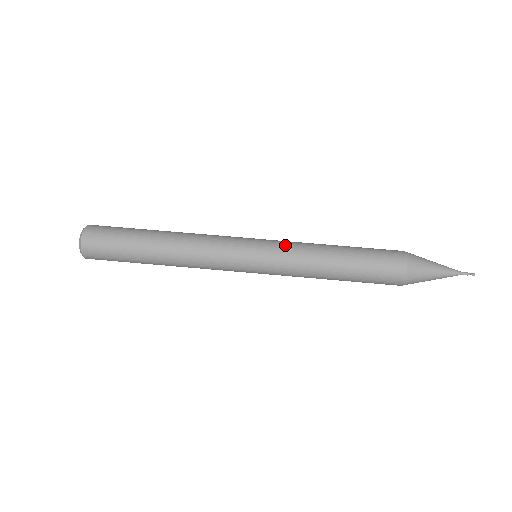
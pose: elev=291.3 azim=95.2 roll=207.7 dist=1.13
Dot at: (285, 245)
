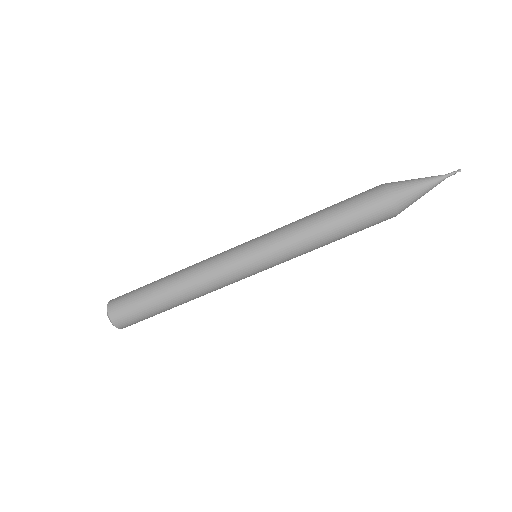
Dot at: (274, 234)
